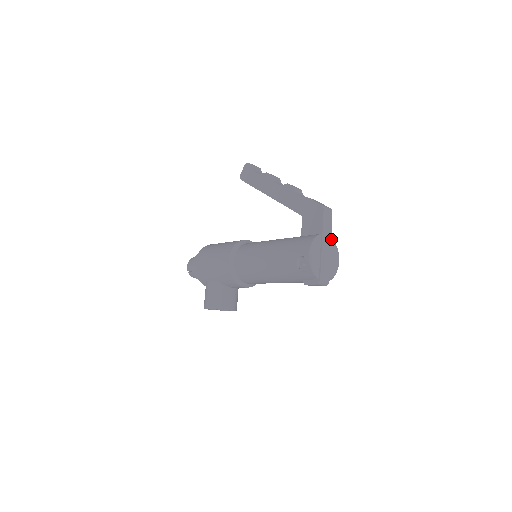
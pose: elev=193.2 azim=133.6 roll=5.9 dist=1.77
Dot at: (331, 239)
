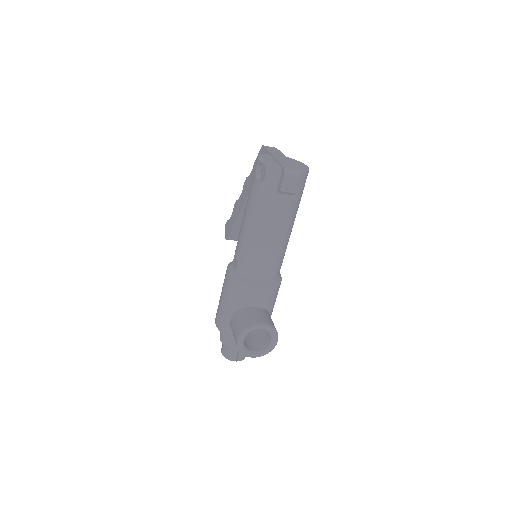
Dot at: (286, 157)
